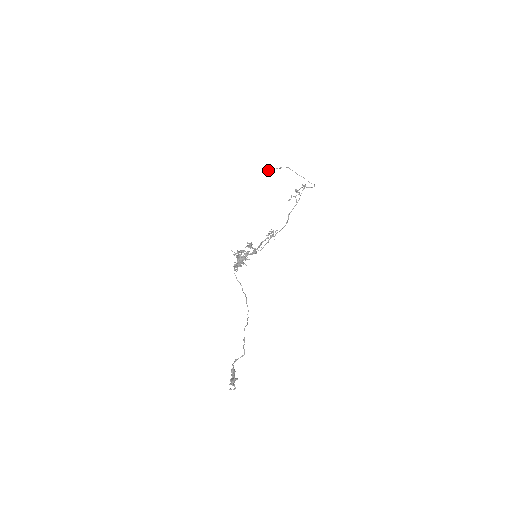
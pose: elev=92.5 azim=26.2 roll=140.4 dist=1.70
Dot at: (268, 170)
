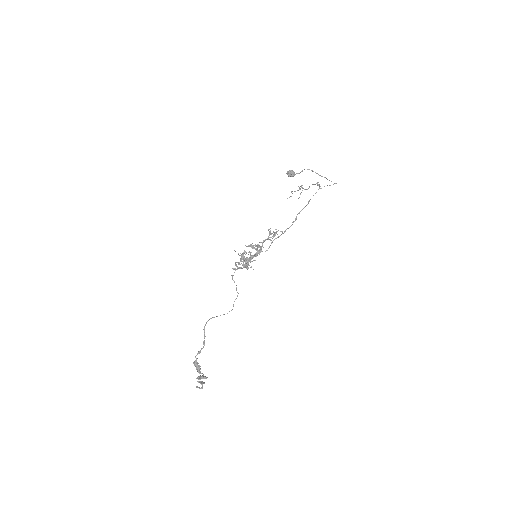
Dot at: (289, 174)
